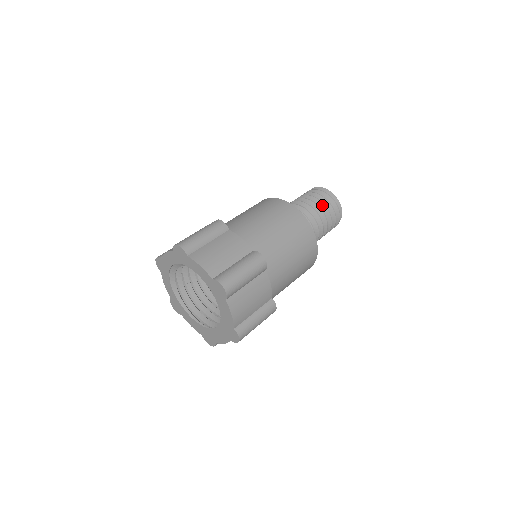
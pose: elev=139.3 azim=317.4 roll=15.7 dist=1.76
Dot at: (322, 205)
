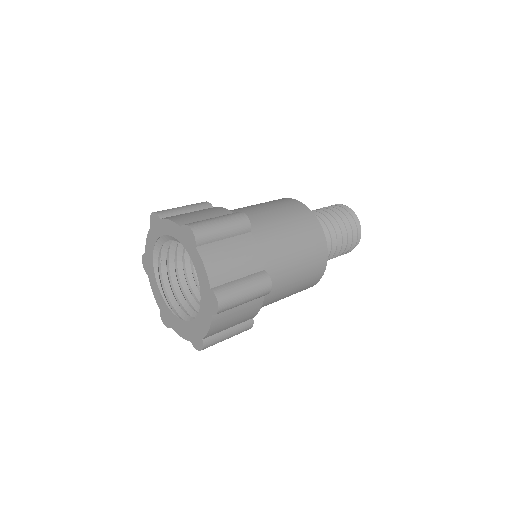
Dot at: (345, 233)
